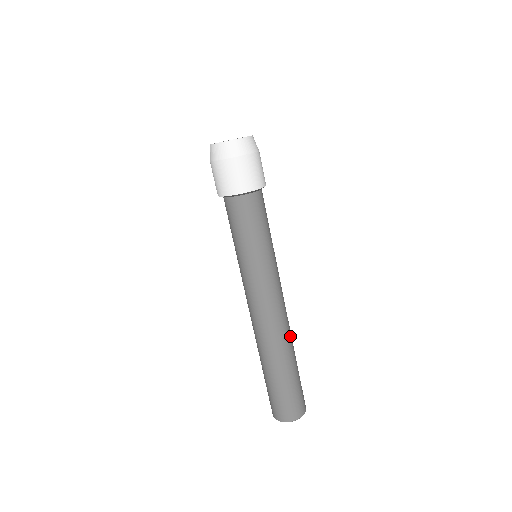
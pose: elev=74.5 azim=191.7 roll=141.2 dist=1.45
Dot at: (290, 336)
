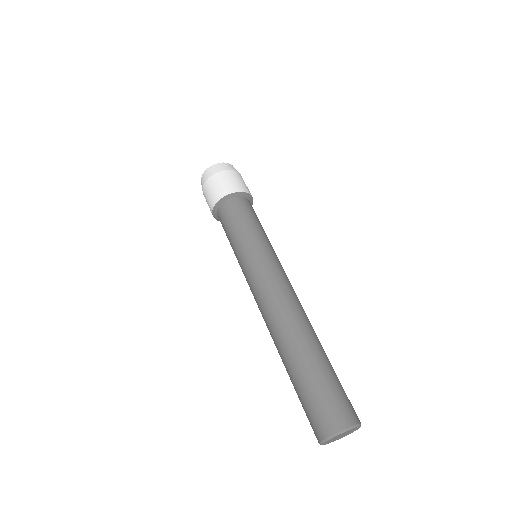
Dot at: (311, 325)
